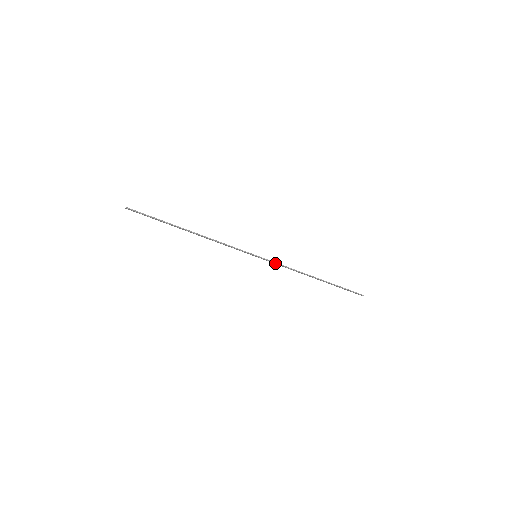
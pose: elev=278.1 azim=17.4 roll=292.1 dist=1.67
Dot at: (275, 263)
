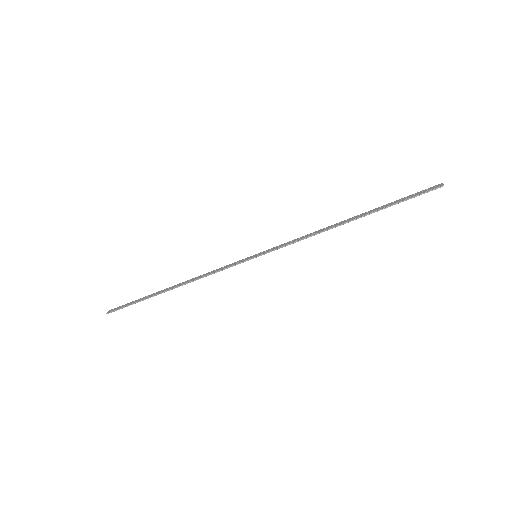
Dot at: occluded
